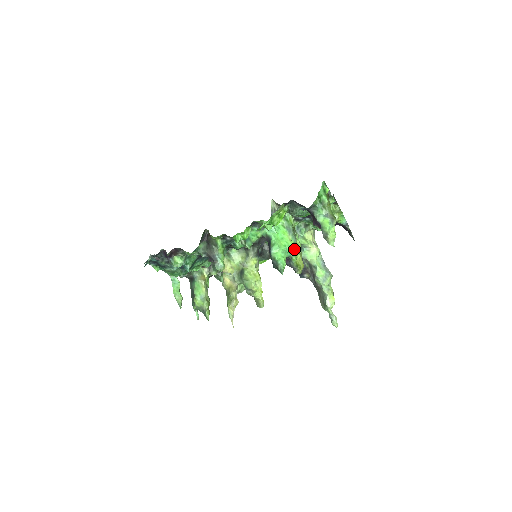
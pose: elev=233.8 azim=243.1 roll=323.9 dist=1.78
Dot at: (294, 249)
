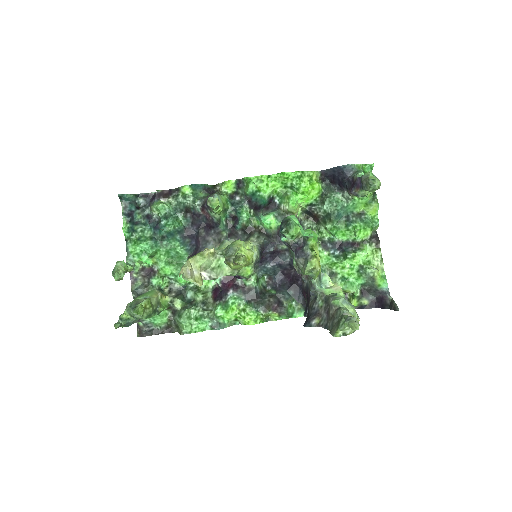
Dot at: (314, 234)
